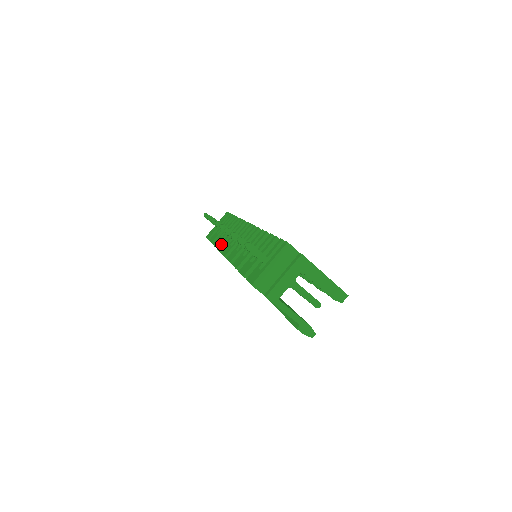
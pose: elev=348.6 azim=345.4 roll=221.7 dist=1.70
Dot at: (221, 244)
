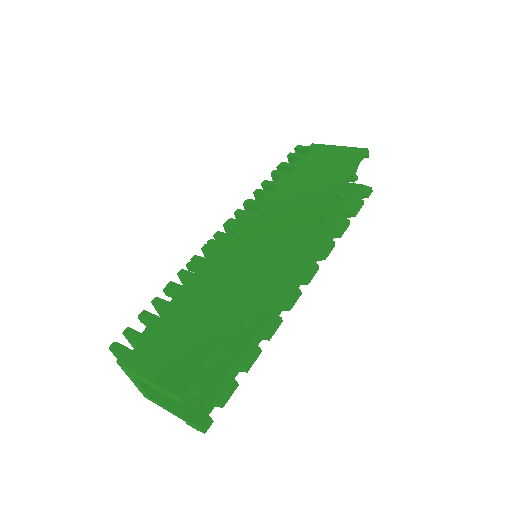
Dot at: occluded
